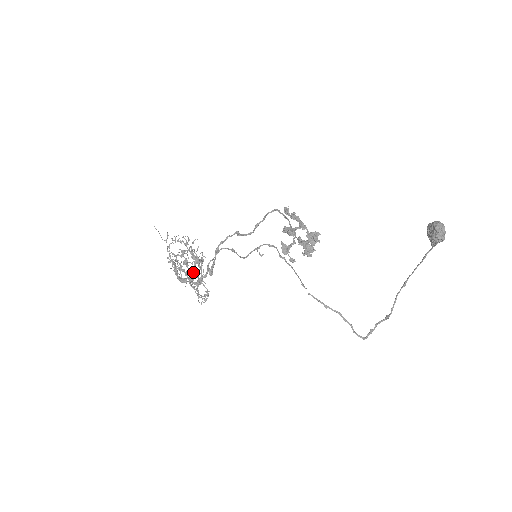
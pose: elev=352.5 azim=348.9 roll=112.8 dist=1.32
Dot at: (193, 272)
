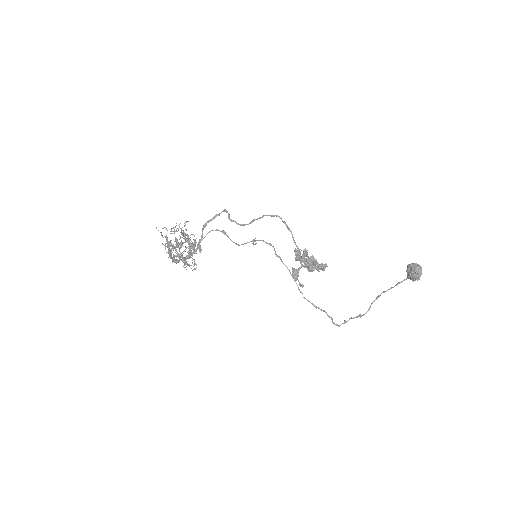
Dot at: occluded
